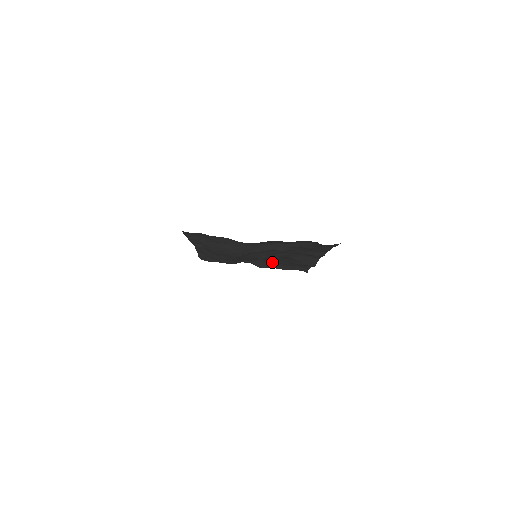
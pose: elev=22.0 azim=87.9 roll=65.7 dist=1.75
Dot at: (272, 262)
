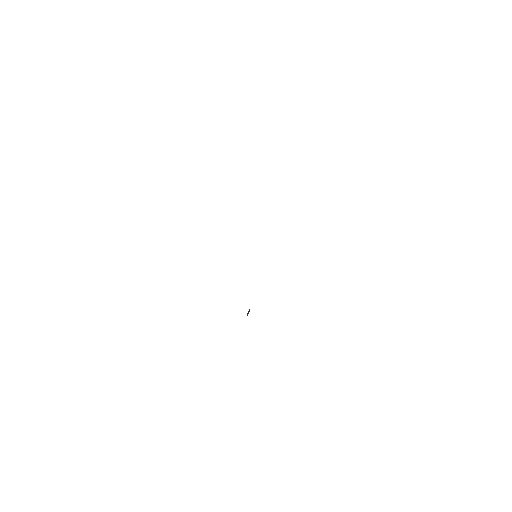
Dot at: occluded
